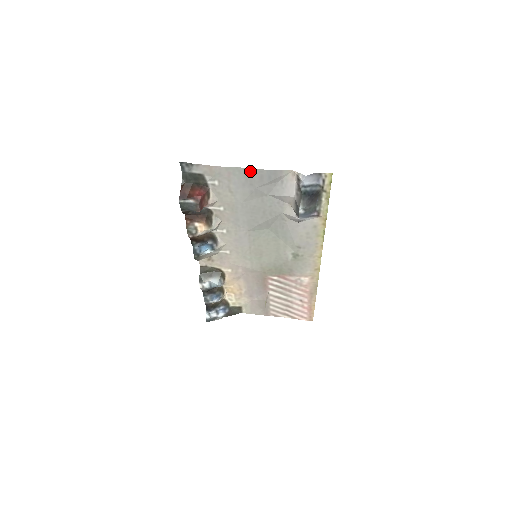
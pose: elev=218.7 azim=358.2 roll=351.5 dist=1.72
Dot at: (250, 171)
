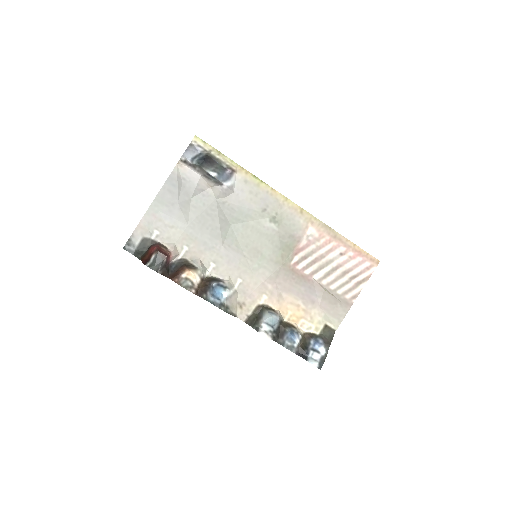
Dot at: (159, 197)
